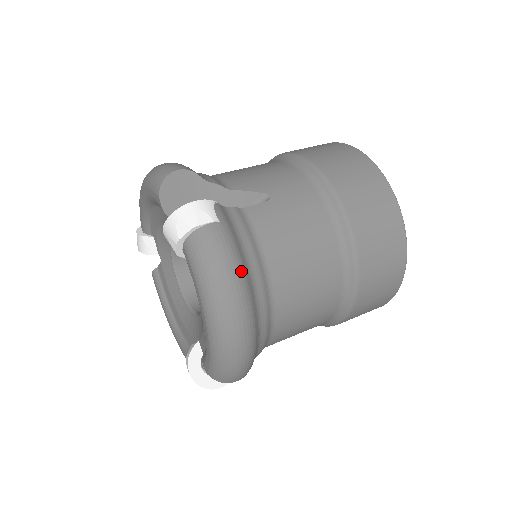
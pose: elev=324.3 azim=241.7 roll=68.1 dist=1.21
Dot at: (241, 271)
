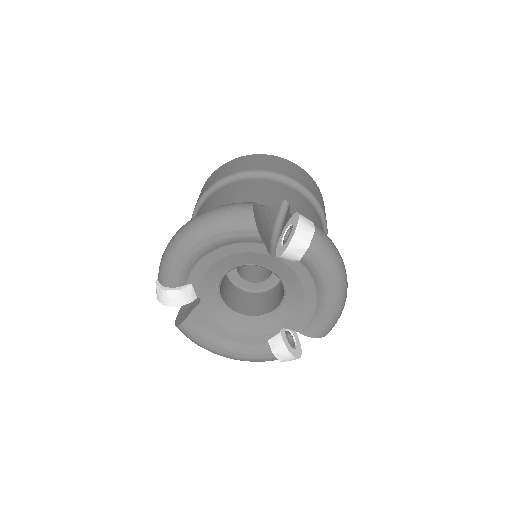
Dot at: occluded
